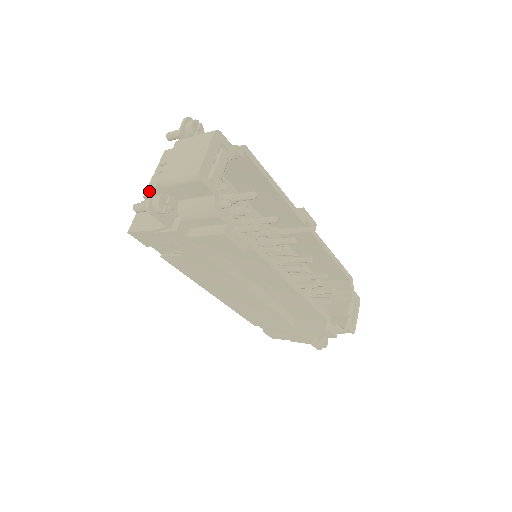
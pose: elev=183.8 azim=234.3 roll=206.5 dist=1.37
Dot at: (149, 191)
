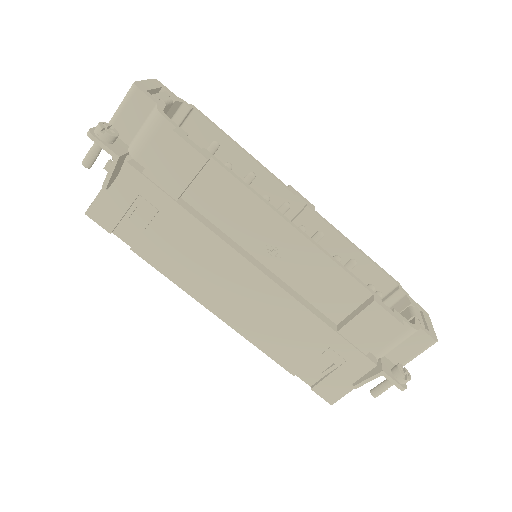
Dot at: (105, 167)
